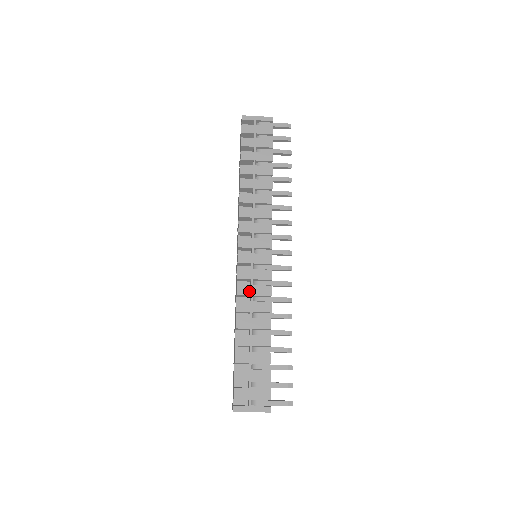
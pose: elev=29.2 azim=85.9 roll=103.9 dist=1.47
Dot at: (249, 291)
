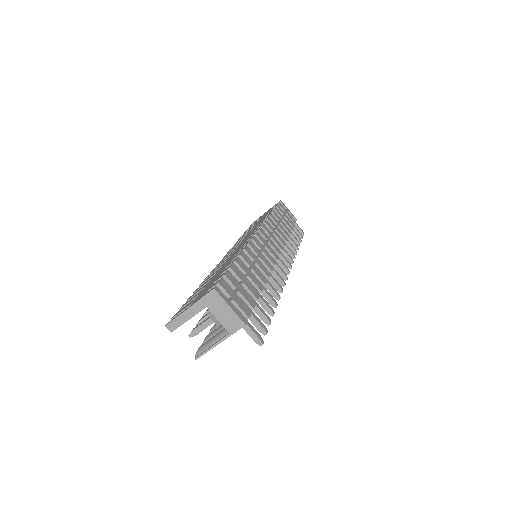
Dot at: (258, 252)
